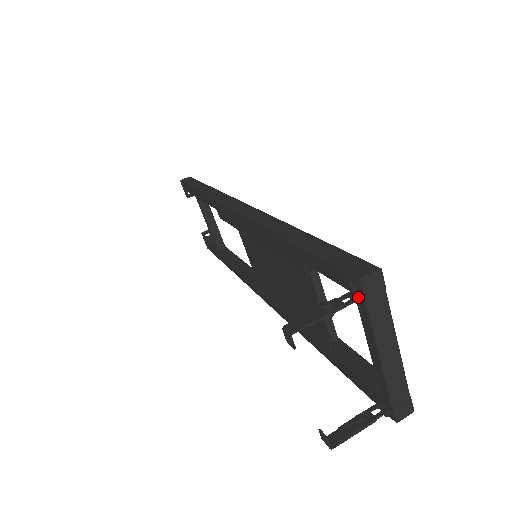
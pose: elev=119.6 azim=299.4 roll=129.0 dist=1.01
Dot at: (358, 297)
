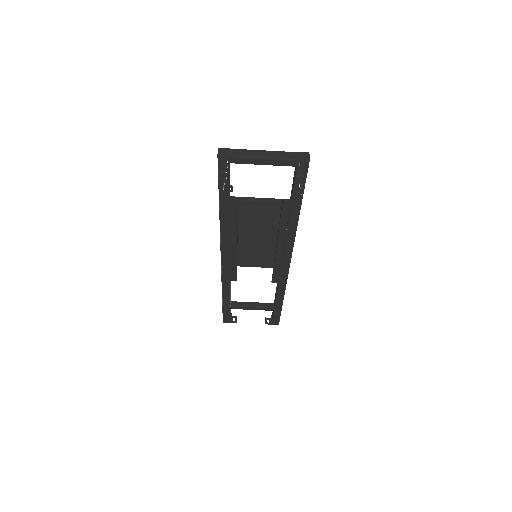
Dot at: (227, 159)
